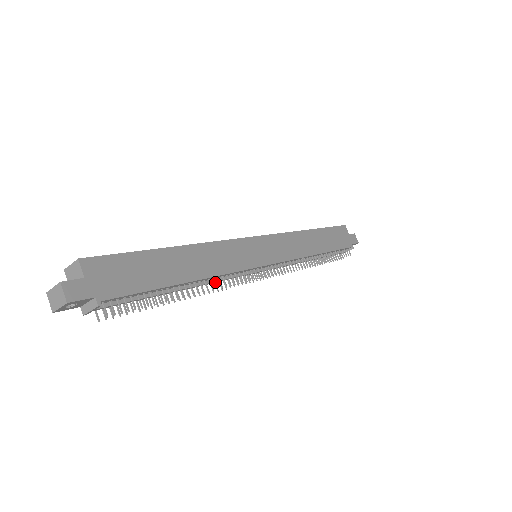
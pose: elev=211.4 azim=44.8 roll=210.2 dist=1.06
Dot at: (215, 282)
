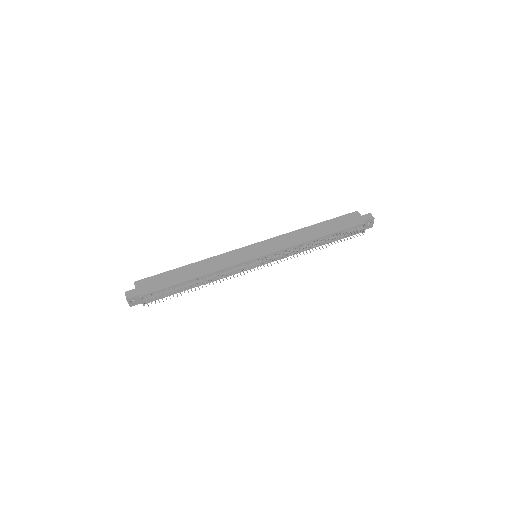
Dot at: (215, 276)
